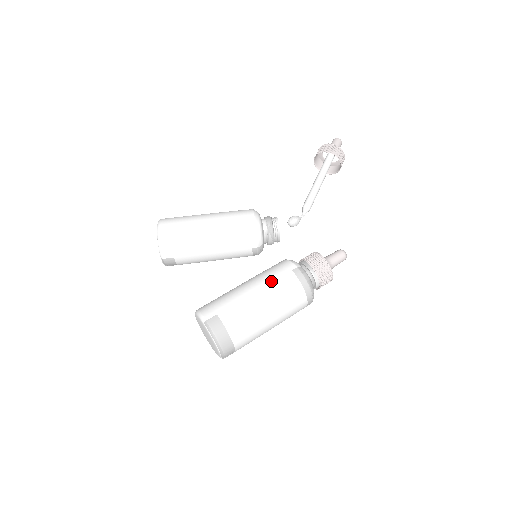
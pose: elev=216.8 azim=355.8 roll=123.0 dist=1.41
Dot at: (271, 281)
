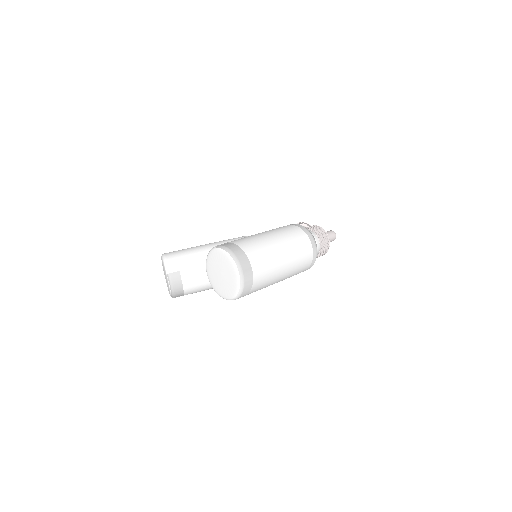
Dot at: (272, 229)
